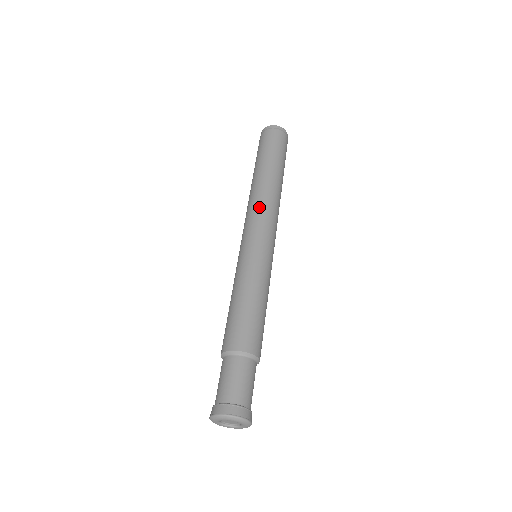
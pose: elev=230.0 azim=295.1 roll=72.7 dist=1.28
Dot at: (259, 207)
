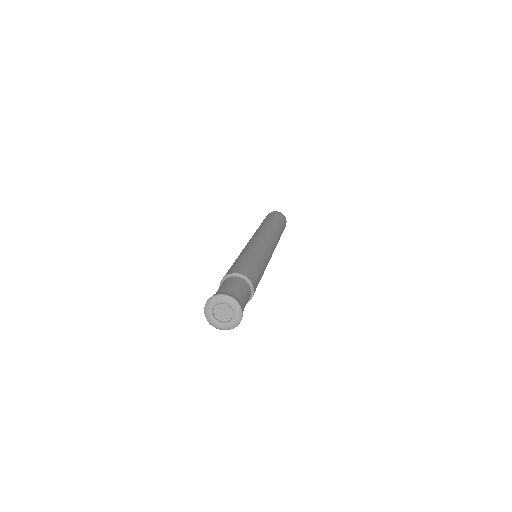
Dot at: (252, 236)
